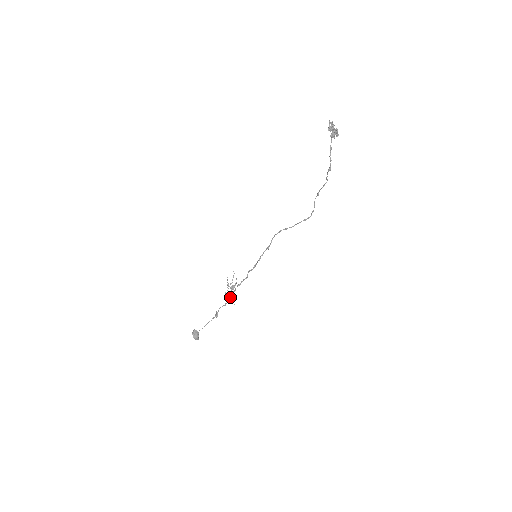
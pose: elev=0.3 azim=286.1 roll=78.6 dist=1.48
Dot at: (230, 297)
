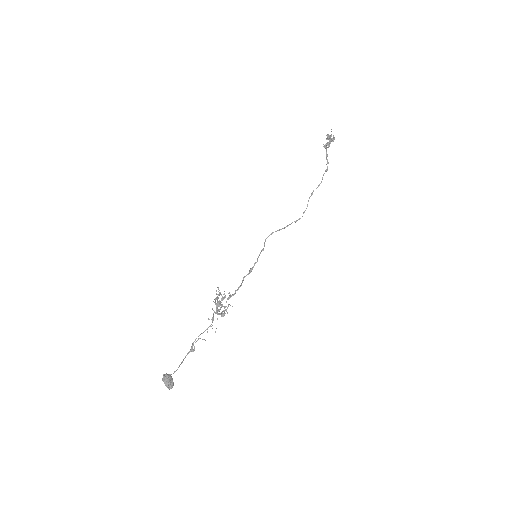
Dot at: (226, 310)
